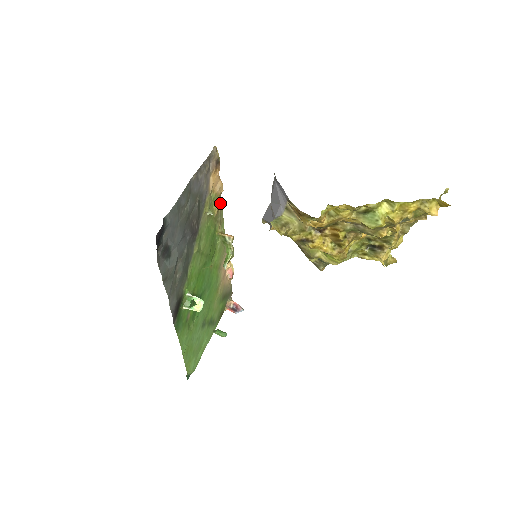
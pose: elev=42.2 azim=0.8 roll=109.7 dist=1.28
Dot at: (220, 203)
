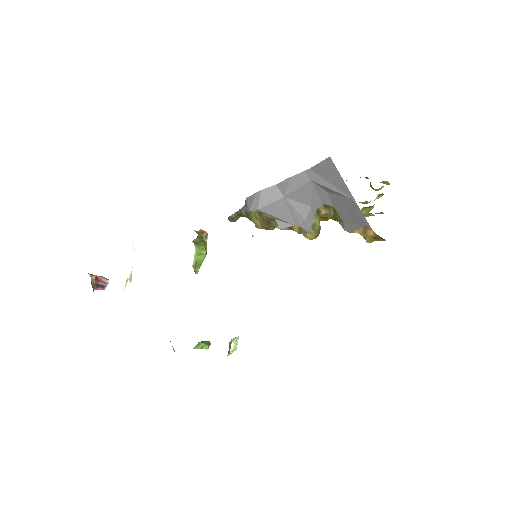
Dot at: occluded
